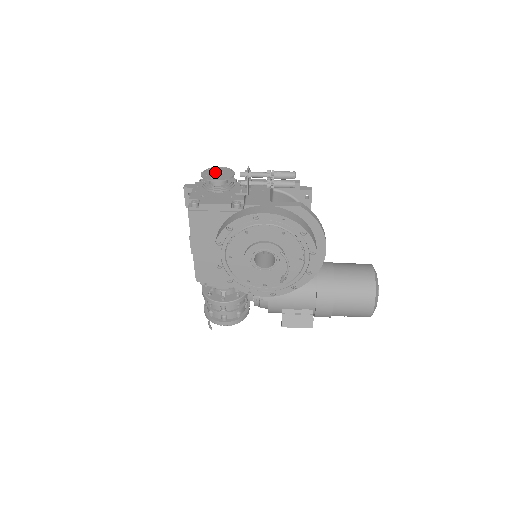
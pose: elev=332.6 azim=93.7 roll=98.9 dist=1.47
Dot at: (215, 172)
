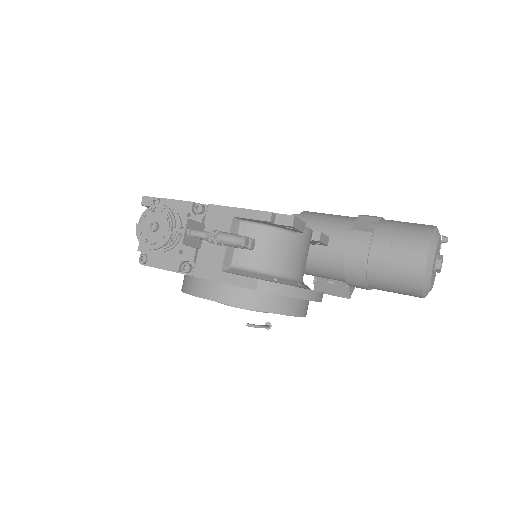
Dot at: (149, 230)
